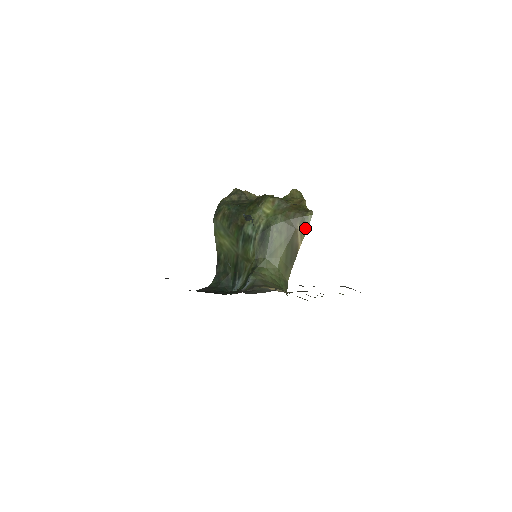
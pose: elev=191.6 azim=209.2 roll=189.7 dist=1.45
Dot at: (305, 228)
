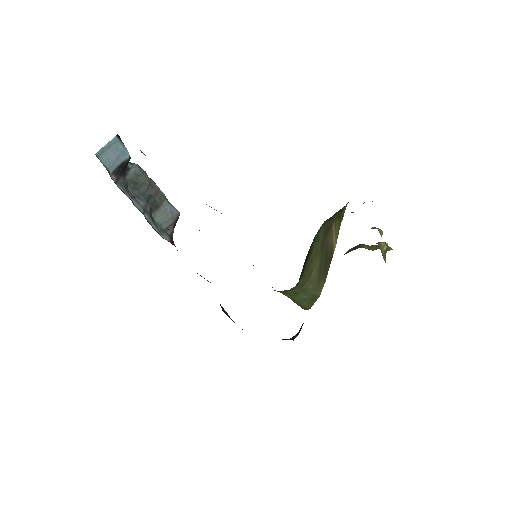
Dot at: (339, 223)
